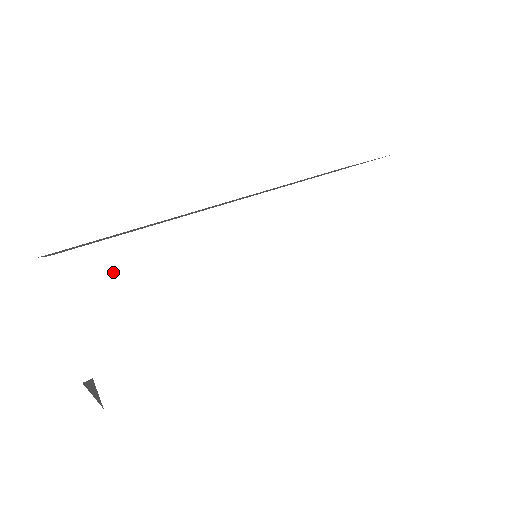
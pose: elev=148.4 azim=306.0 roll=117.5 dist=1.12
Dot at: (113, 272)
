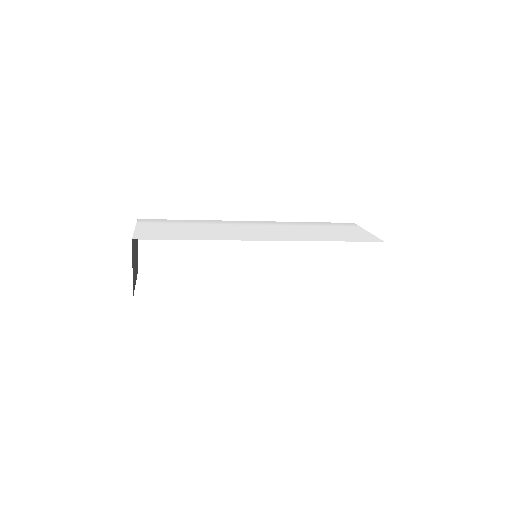
Dot at: (161, 223)
